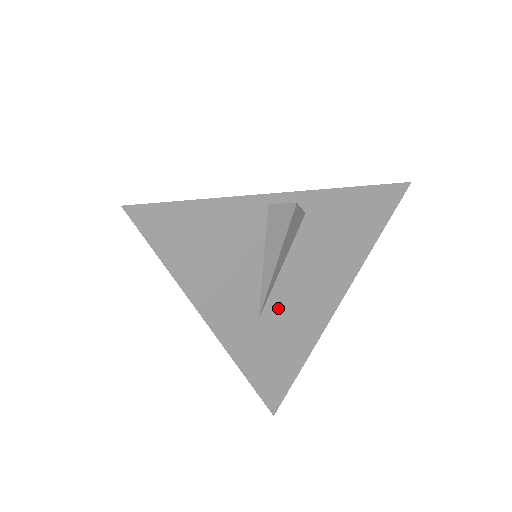
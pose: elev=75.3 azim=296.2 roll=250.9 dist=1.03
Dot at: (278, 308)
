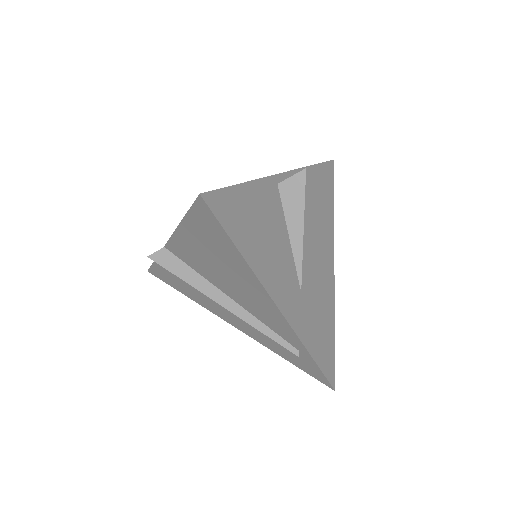
Dot at: (307, 279)
